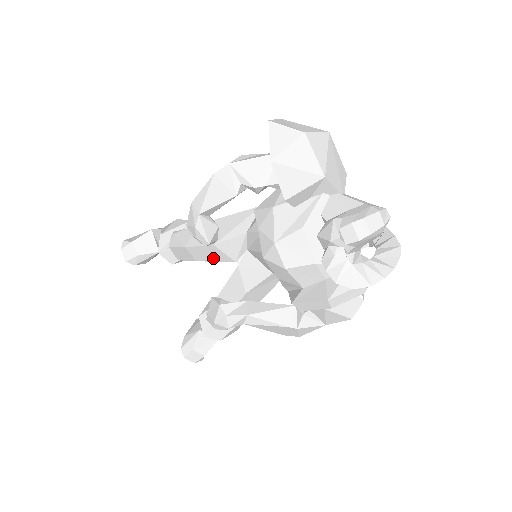
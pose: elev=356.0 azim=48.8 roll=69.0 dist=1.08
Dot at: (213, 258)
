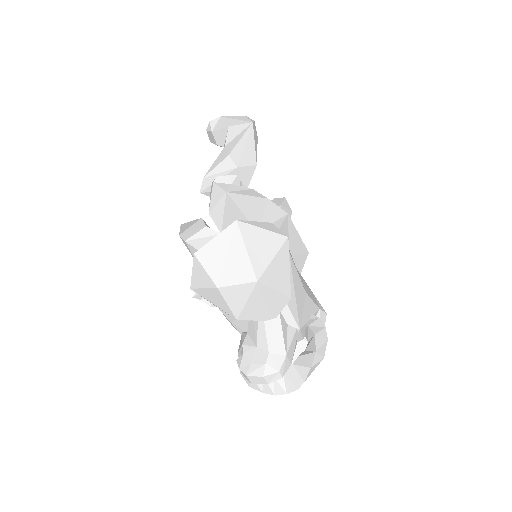
Dot at: occluded
